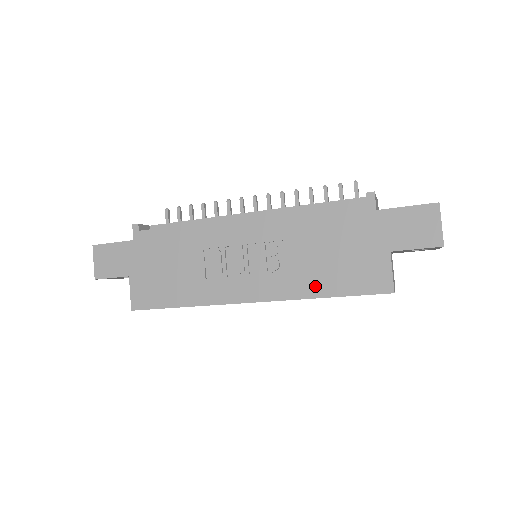
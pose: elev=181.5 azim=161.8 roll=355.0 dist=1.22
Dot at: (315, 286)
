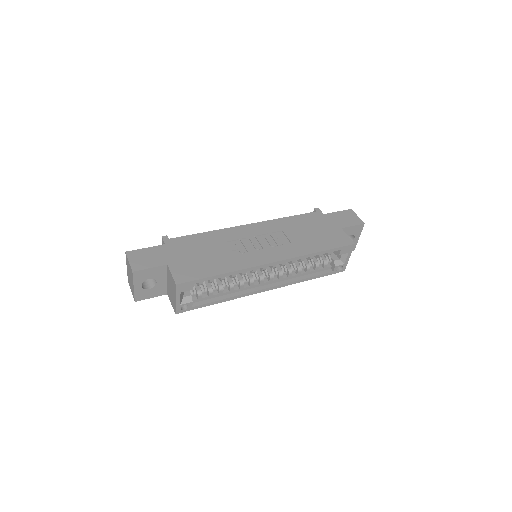
Dot at: (310, 248)
